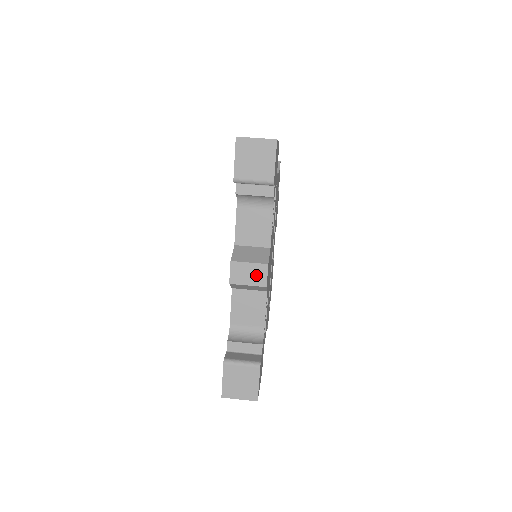
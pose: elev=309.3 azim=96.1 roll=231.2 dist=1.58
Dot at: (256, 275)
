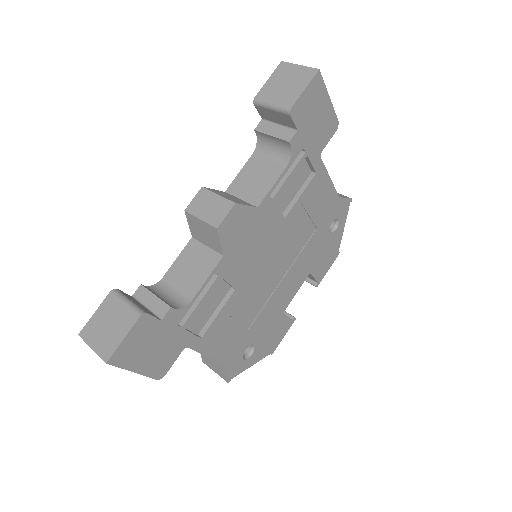
Dot at: (216, 211)
